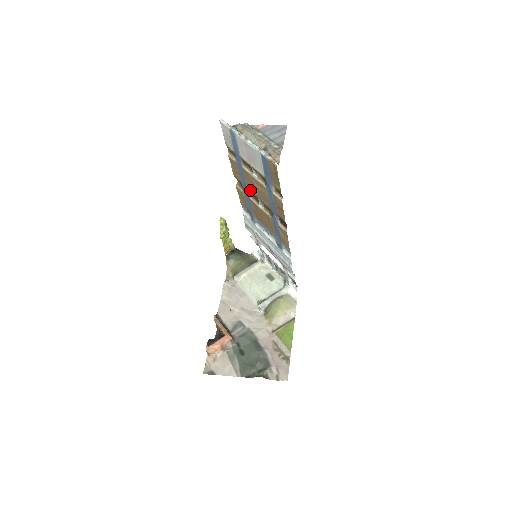
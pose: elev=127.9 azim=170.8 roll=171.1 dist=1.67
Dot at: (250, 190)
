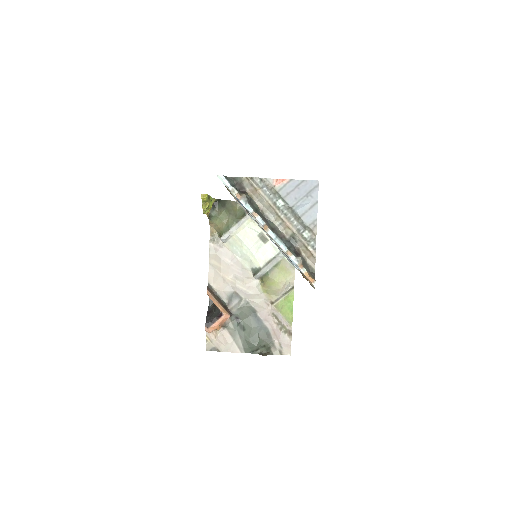
Dot at: occluded
